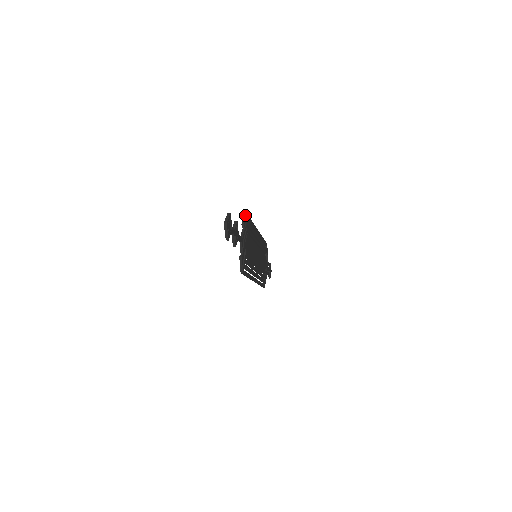
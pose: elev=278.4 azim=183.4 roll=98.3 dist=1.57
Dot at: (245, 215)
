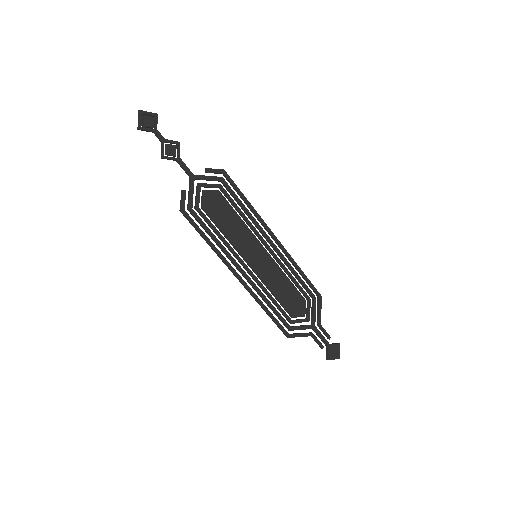
Dot at: (221, 169)
